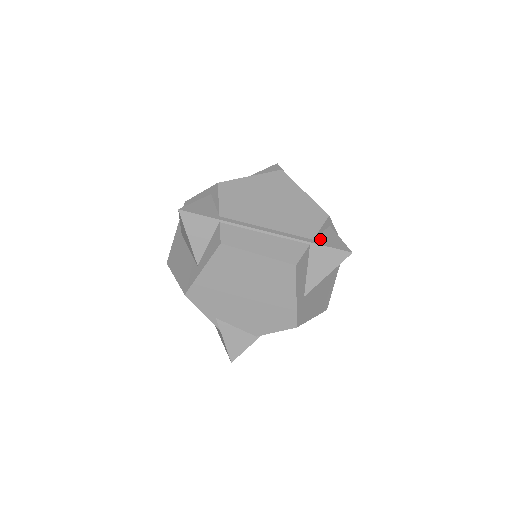
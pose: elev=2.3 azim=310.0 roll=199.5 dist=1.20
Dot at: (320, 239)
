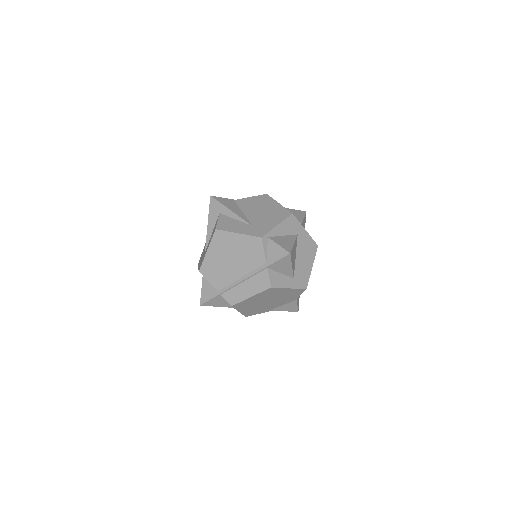
Dot at: (269, 258)
